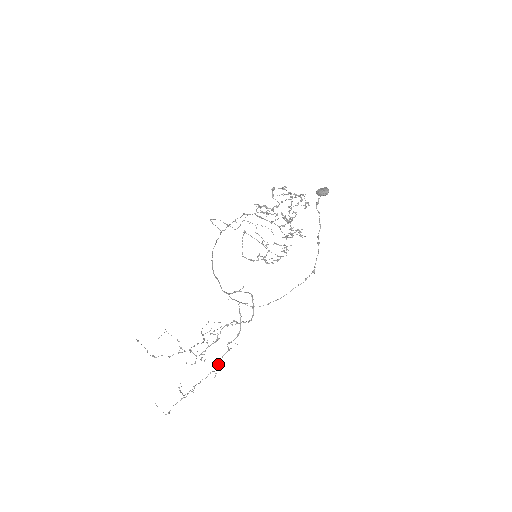
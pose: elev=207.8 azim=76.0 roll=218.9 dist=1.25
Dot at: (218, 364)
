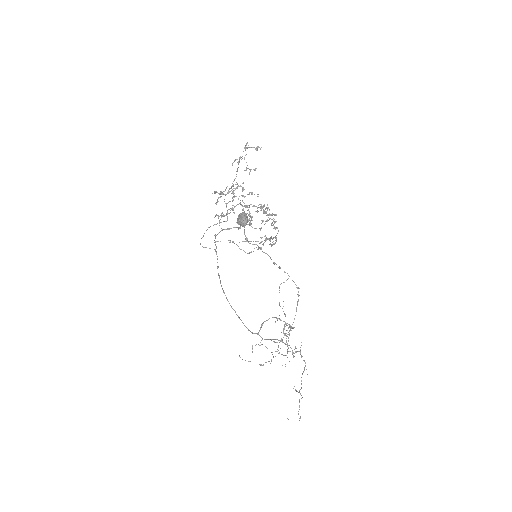
Dot at: (303, 360)
